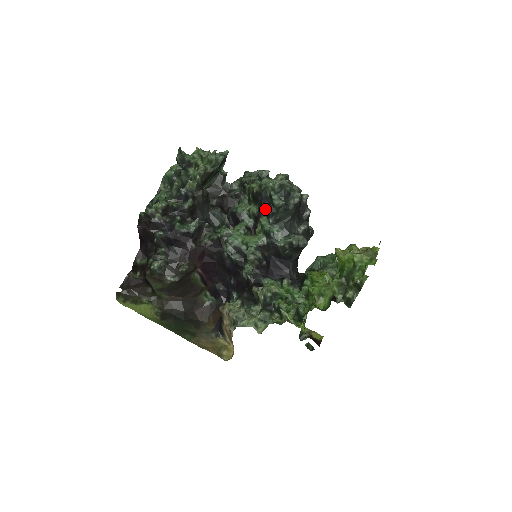
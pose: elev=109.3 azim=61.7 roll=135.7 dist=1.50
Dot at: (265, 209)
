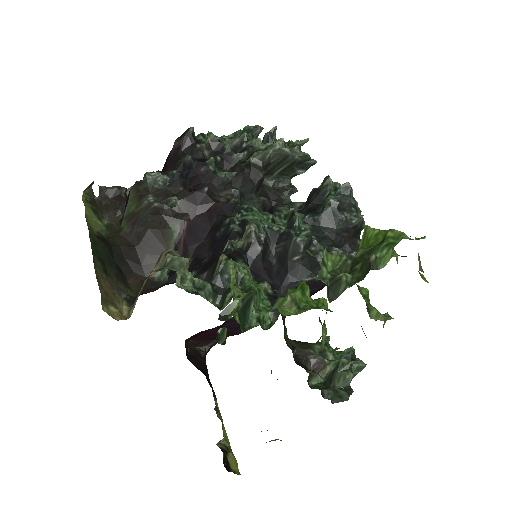
Dot at: (310, 208)
